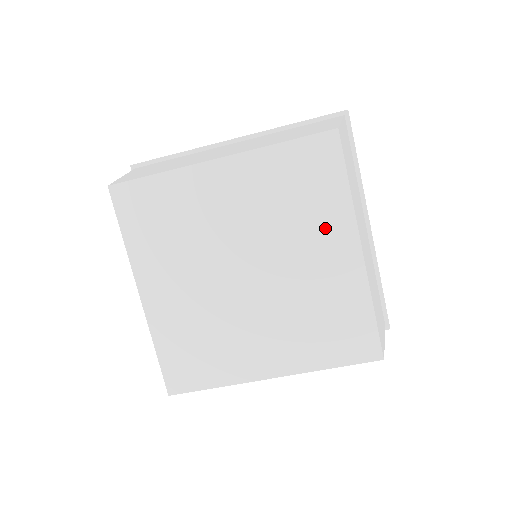
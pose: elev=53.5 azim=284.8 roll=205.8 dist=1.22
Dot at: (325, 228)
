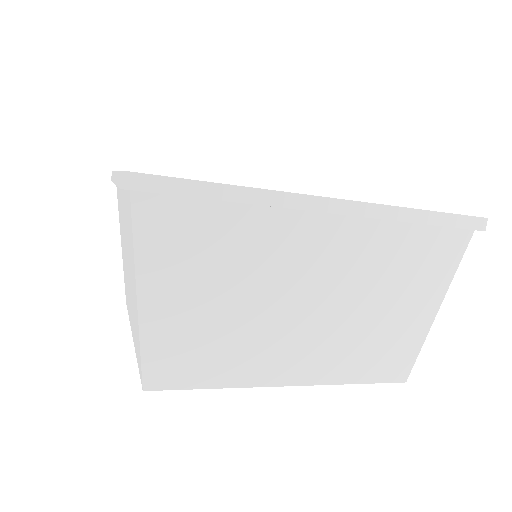
Dot at: occluded
